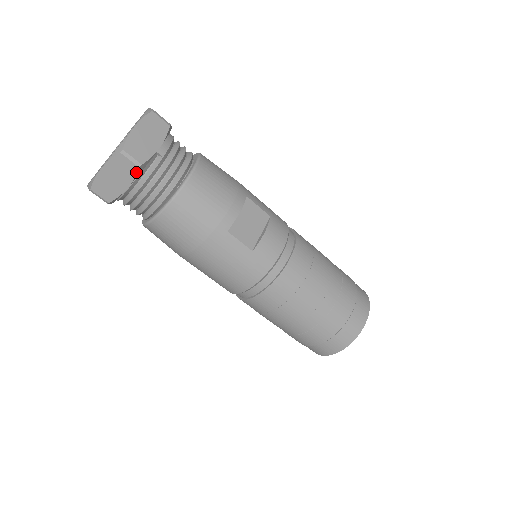
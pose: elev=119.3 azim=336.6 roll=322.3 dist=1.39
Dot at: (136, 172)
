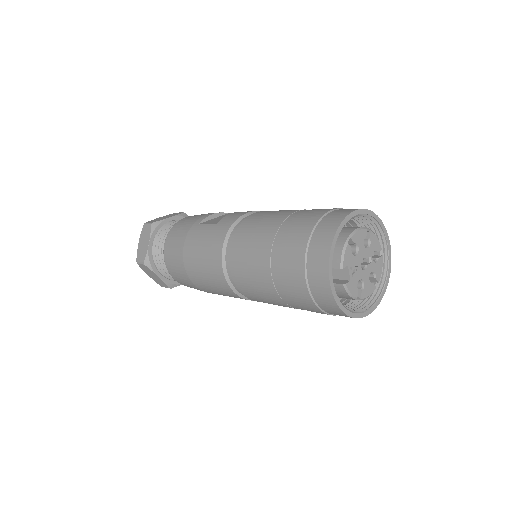
Dot at: (150, 229)
